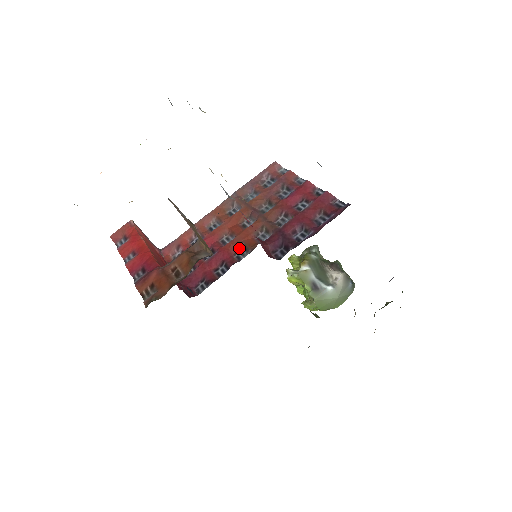
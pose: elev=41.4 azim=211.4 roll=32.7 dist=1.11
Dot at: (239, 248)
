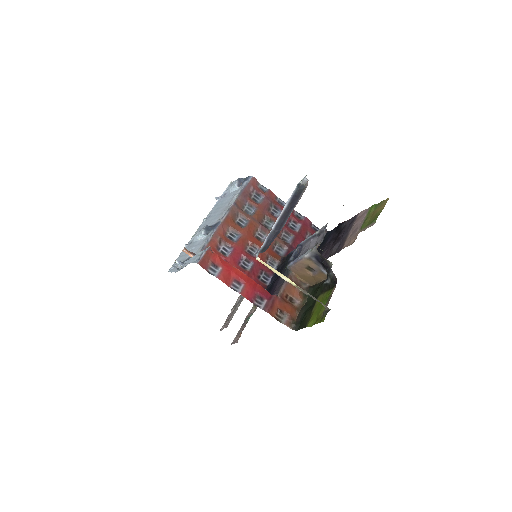
Dot at: (267, 259)
